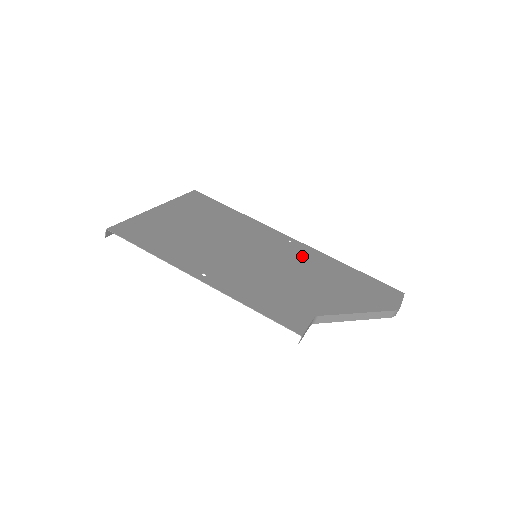
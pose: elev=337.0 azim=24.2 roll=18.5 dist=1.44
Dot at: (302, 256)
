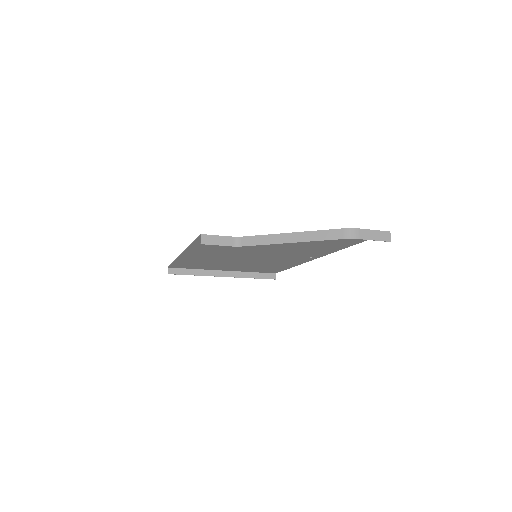
Dot at: (304, 252)
